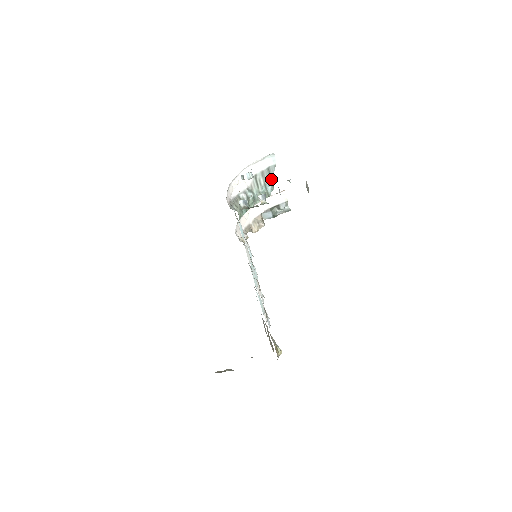
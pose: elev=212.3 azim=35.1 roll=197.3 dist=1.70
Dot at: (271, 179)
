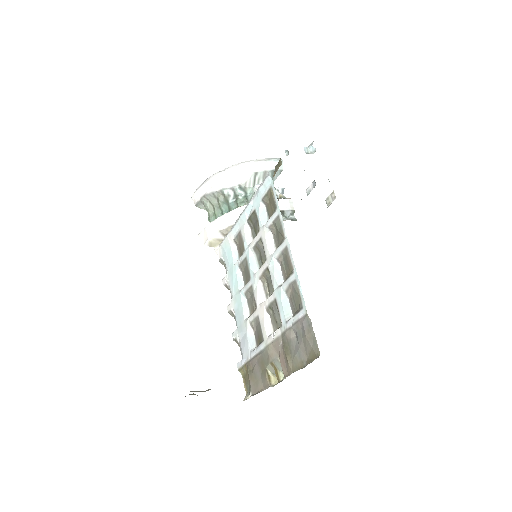
Dot at: occluded
